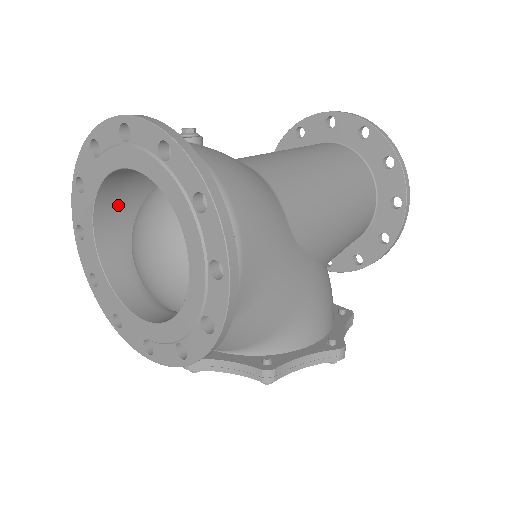
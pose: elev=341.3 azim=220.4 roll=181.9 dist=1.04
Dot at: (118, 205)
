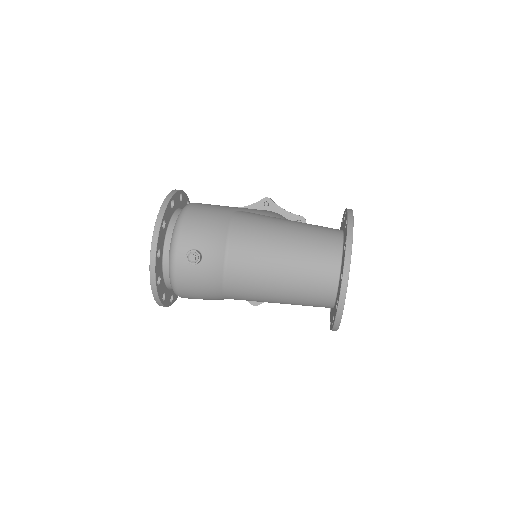
Dot at: occluded
